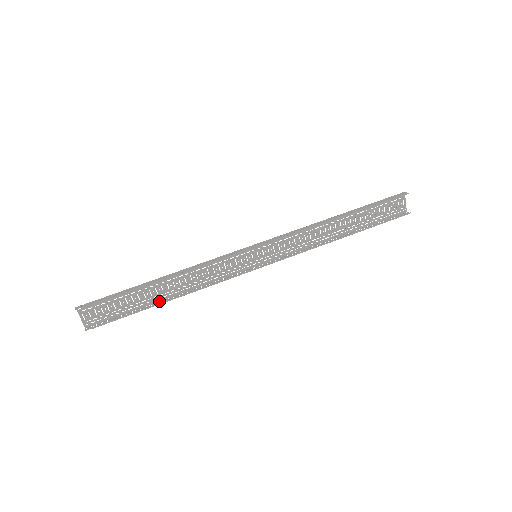
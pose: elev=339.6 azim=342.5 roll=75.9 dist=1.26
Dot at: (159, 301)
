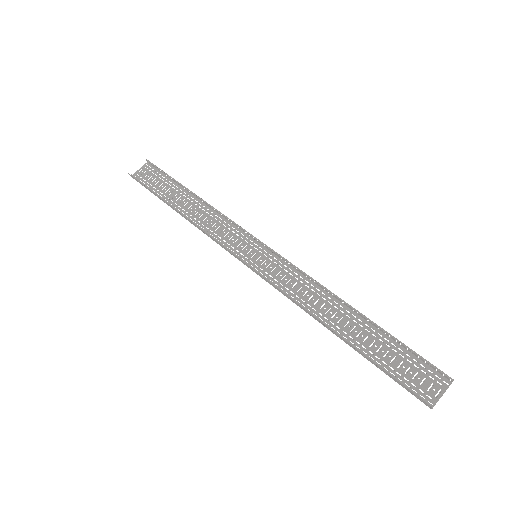
Dot at: (173, 208)
